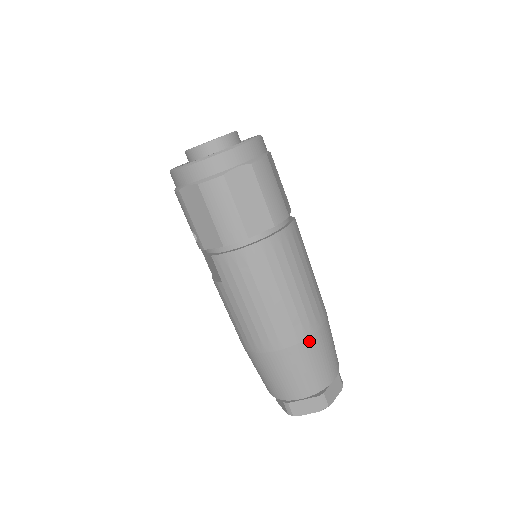
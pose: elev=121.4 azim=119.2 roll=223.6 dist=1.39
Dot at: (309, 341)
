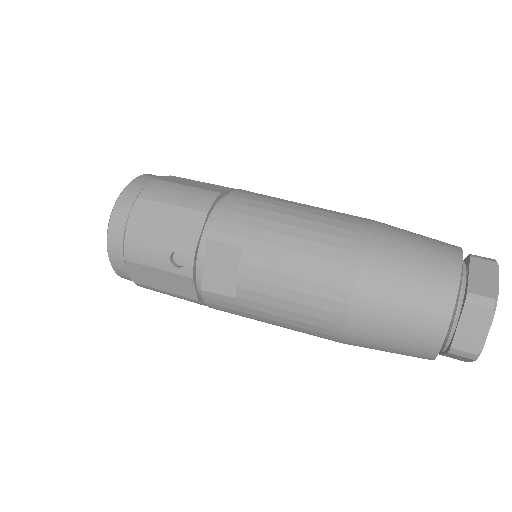
Dot at: (378, 222)
